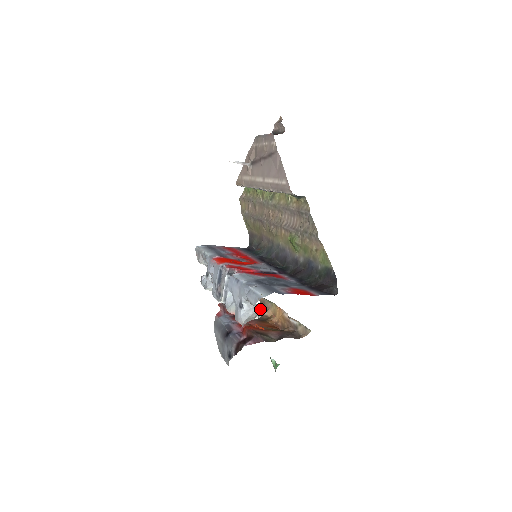
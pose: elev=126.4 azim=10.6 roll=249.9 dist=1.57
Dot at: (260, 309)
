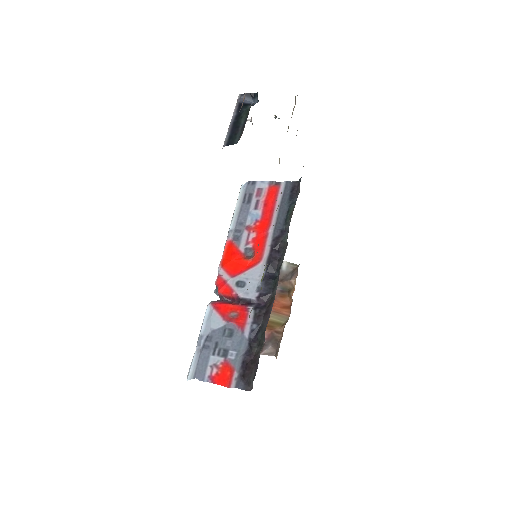
Dot at: occluded
